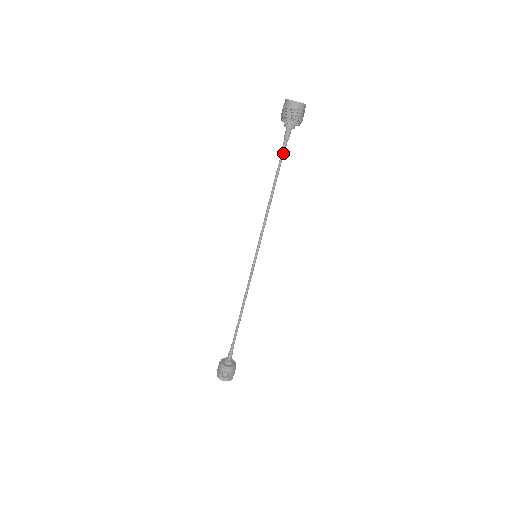
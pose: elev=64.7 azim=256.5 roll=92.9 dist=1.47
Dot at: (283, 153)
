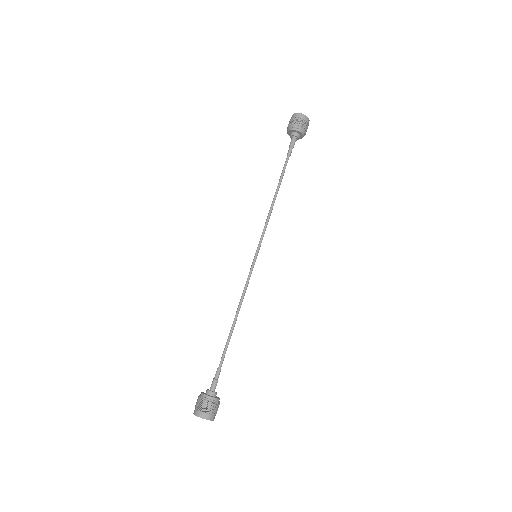
Dot at: (288, 158)
